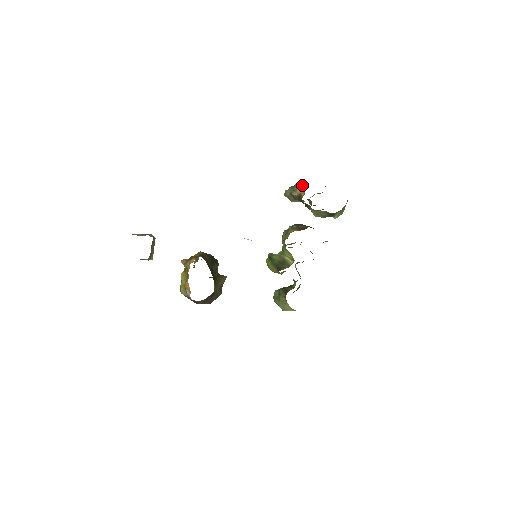
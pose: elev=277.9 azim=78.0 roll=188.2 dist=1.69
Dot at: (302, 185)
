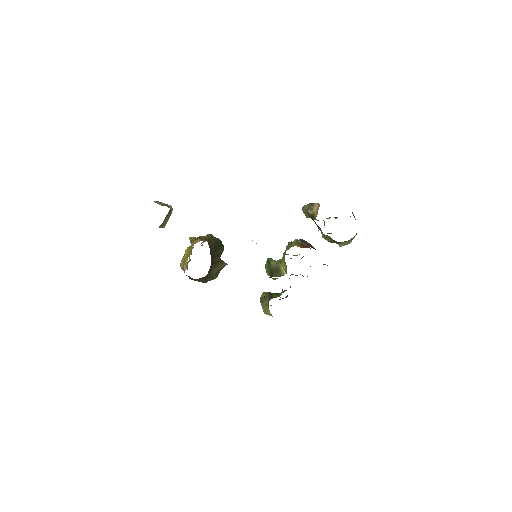
Dot at: (318, 207)
